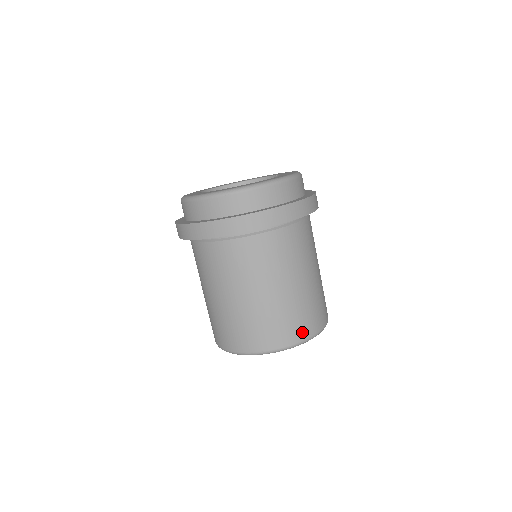
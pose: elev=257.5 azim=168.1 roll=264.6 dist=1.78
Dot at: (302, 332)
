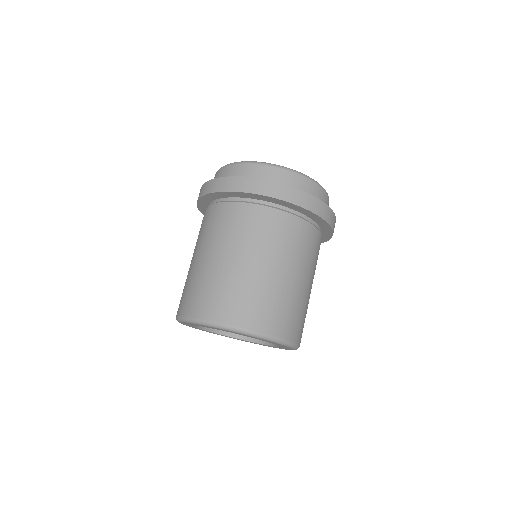
Dot at: (294, 332)
